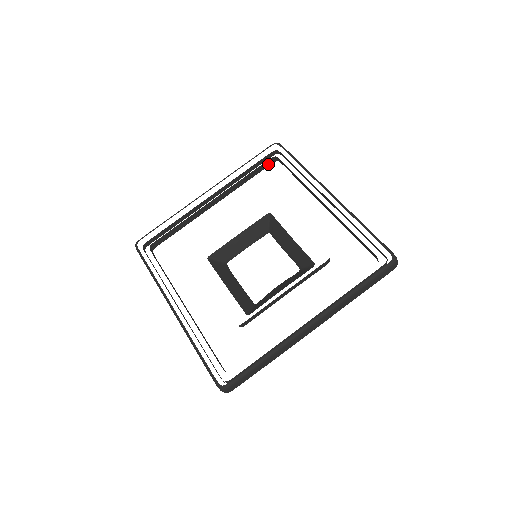
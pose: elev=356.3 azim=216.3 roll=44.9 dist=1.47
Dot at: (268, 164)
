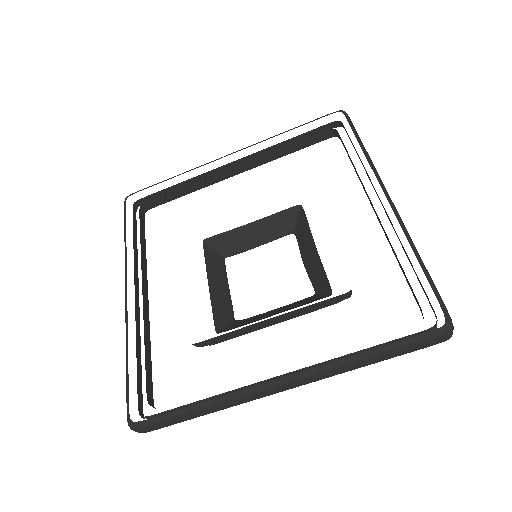
Dot at: (142, 220)
